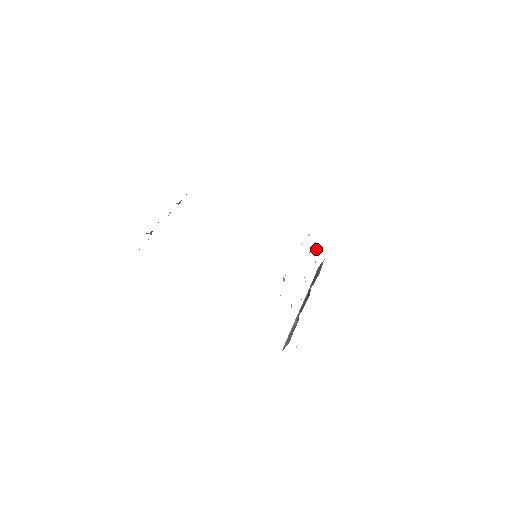
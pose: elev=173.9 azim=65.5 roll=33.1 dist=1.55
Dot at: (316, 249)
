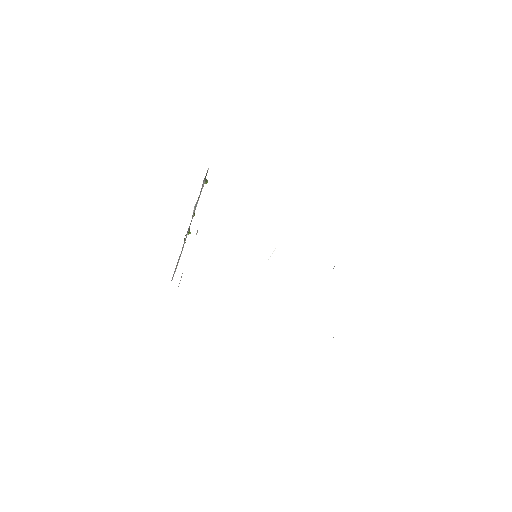
Dot at: occluded
